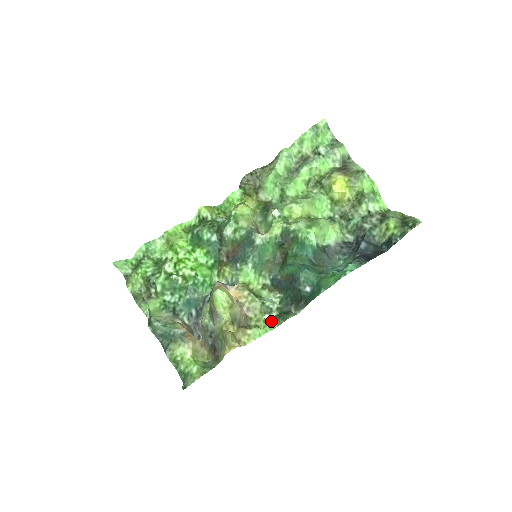
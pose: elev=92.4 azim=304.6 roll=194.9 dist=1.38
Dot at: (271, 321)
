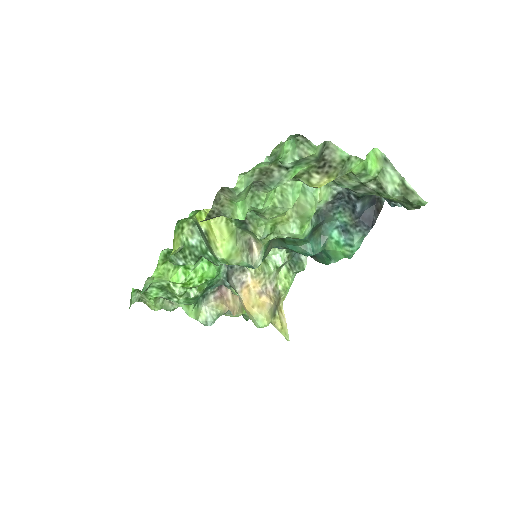
Dot at: (290, 274)
